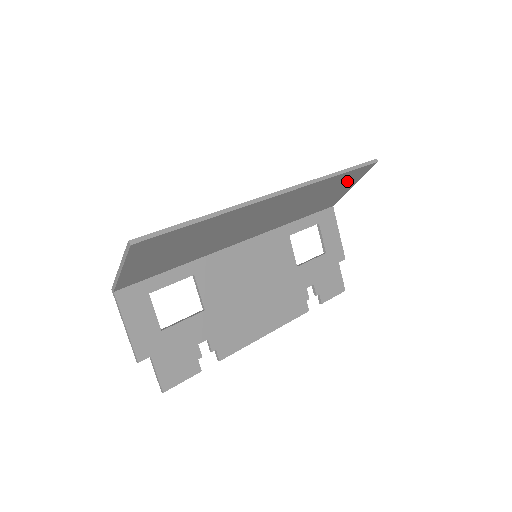
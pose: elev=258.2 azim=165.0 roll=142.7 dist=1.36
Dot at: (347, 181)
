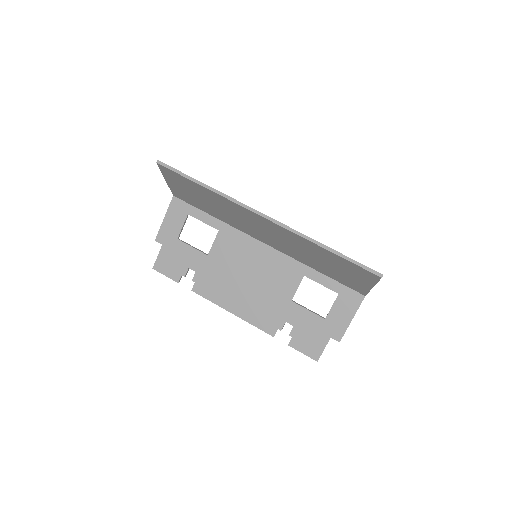
Dot at: (354, 271)
